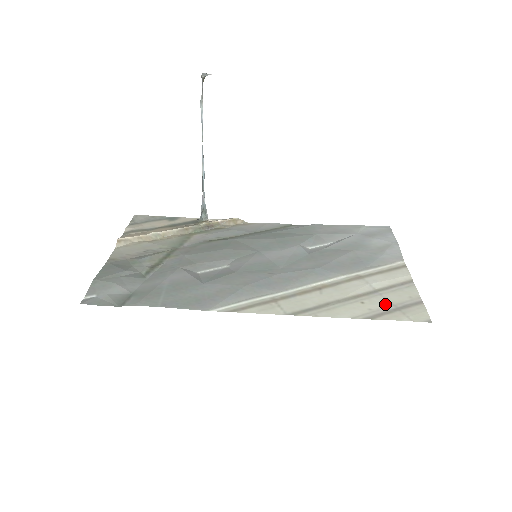
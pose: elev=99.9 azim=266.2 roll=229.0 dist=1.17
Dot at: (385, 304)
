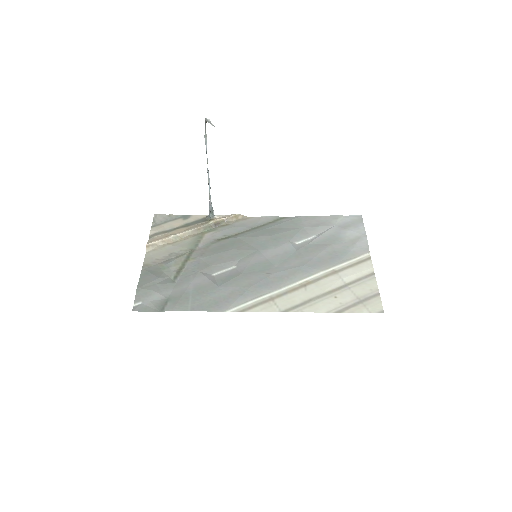
Dot at: (352, 298)
